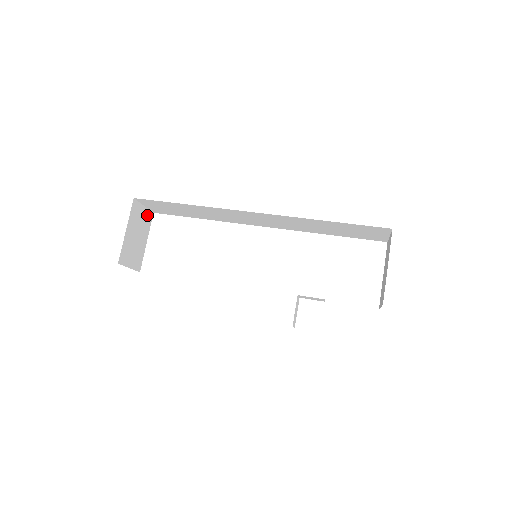
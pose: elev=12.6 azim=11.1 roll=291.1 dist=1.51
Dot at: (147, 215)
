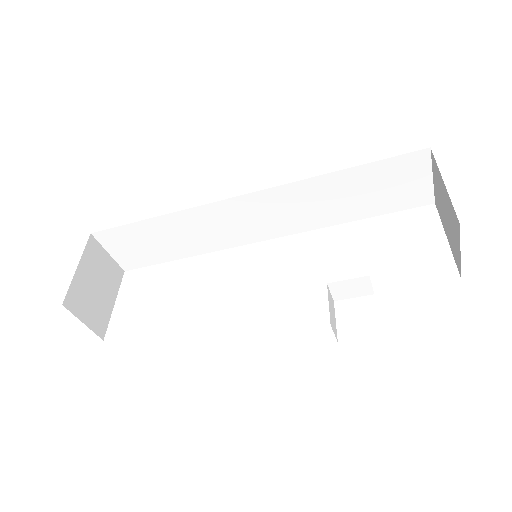
Dot at: (114, 268)
